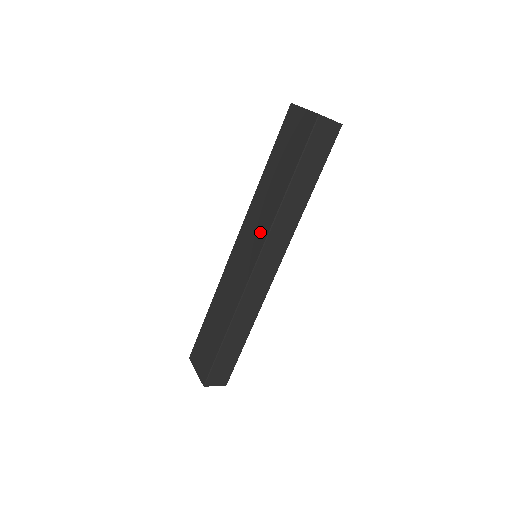
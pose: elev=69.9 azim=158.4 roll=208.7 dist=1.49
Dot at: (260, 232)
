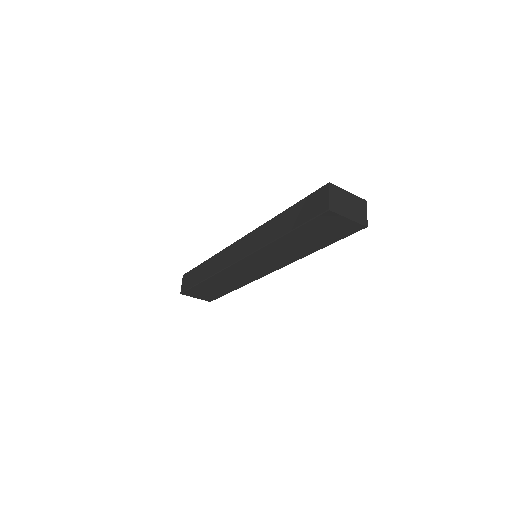
Dot at: (279, 263)
